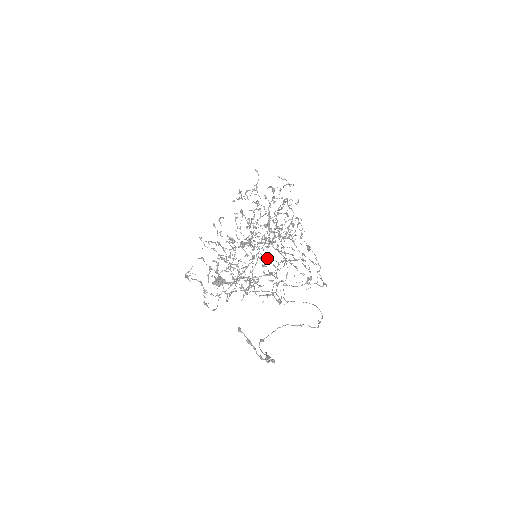
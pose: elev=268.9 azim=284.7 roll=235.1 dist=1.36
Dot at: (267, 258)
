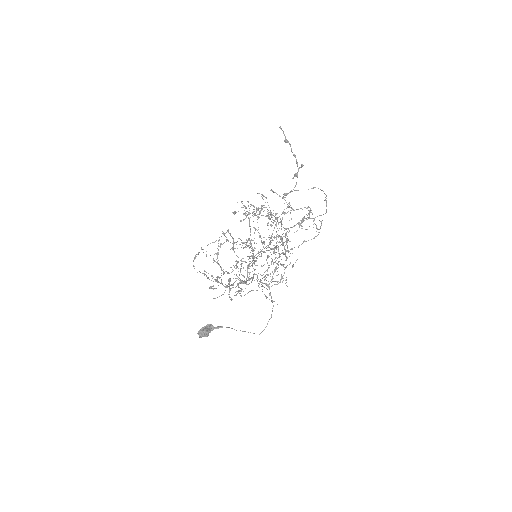
Dot at: occluded
